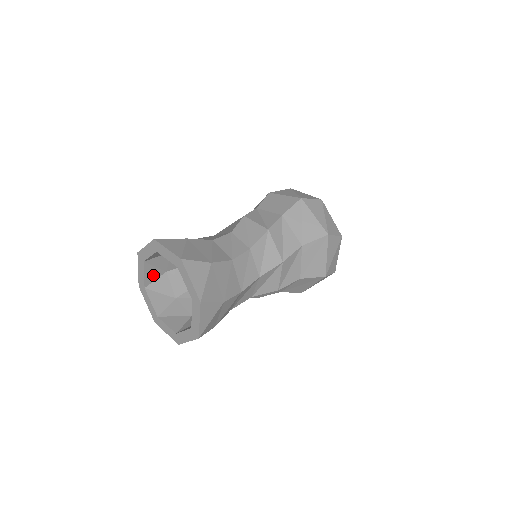
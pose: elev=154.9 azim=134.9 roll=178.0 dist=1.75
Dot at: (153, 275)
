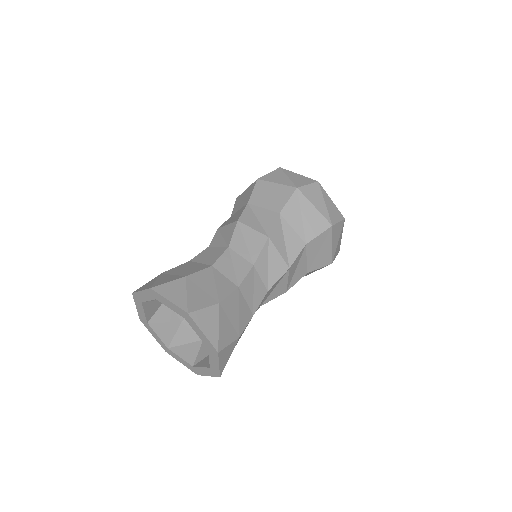
Dot at: (153, 308)
